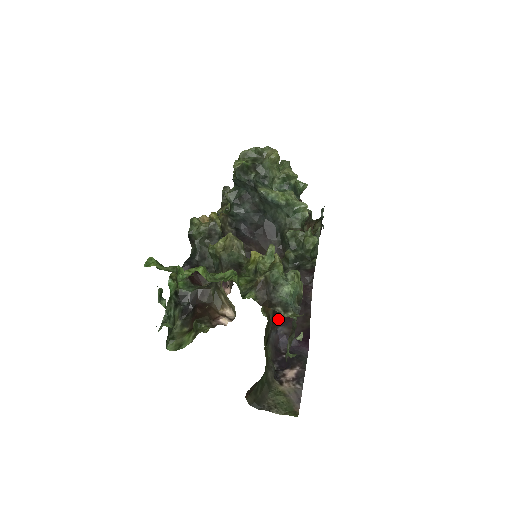
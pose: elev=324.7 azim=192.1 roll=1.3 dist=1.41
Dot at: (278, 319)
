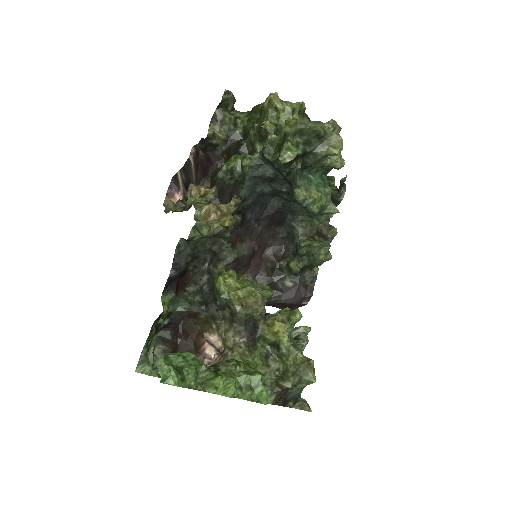
Dot at: occluded
